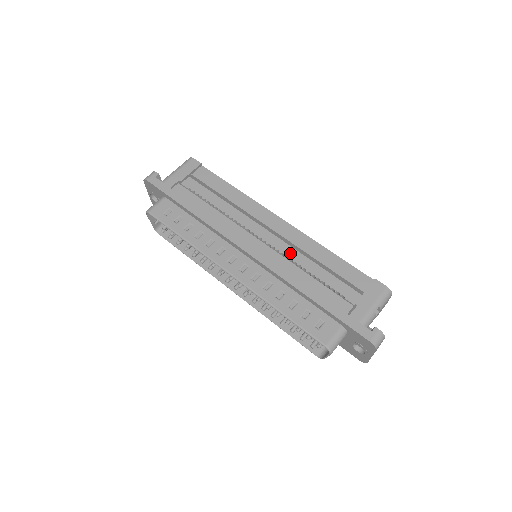
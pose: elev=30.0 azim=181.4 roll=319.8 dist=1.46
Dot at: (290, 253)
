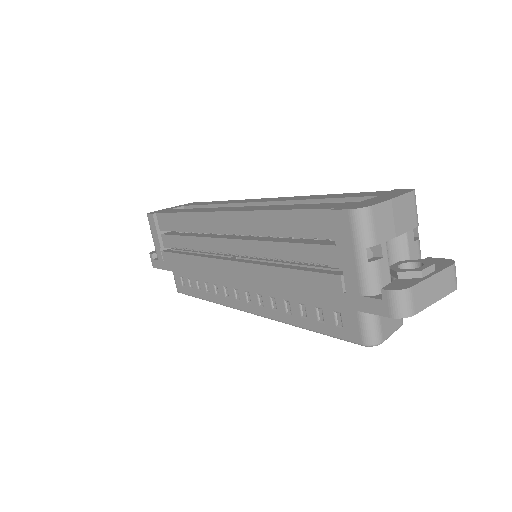
Dot at: (254, 250)
